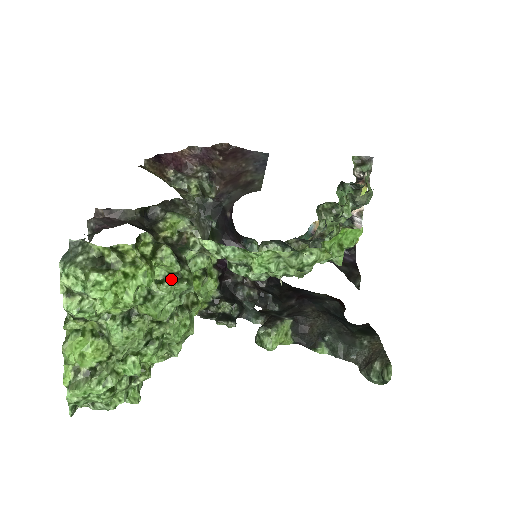
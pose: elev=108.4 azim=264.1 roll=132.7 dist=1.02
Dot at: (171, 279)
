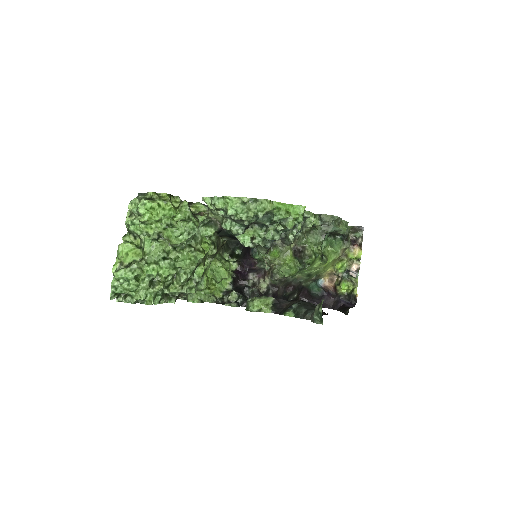
Dot at: (185, 221)
